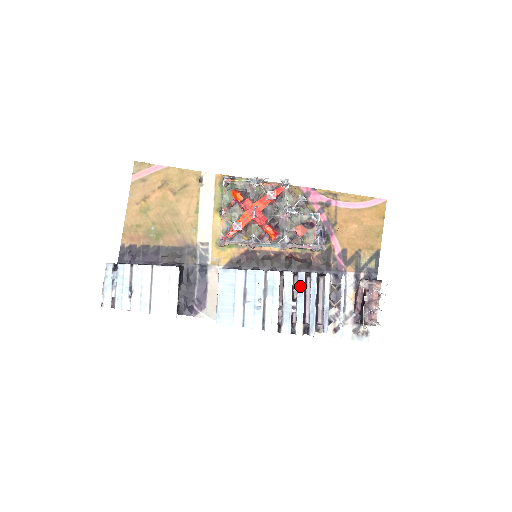
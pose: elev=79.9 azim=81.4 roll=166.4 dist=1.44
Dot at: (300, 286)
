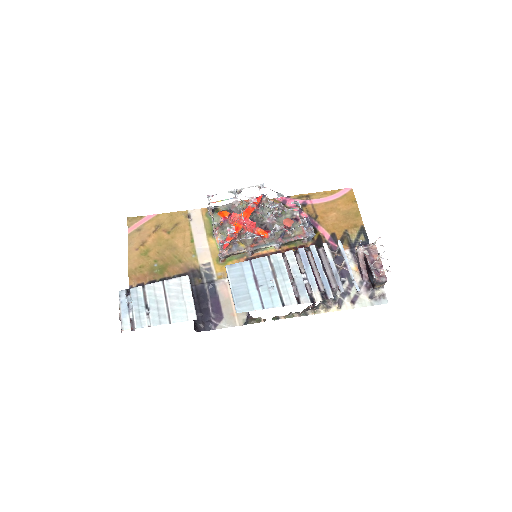
Dot at: (304, 259)
